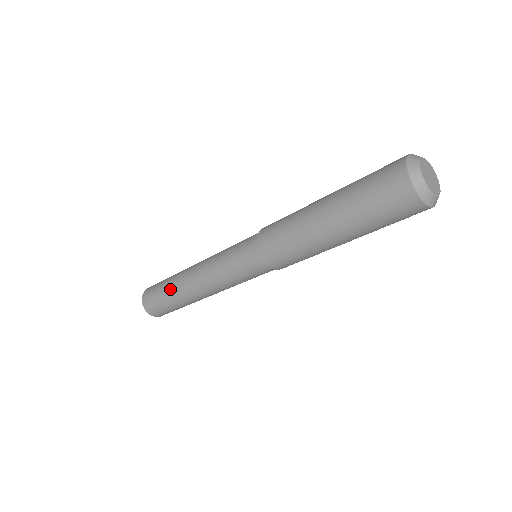
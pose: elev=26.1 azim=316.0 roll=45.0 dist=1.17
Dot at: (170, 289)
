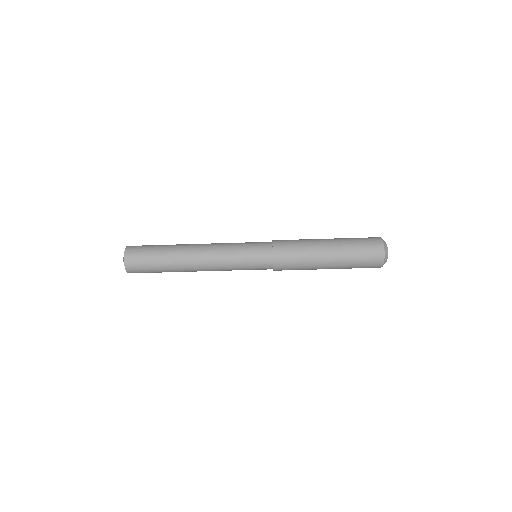
Dot at: occluded
